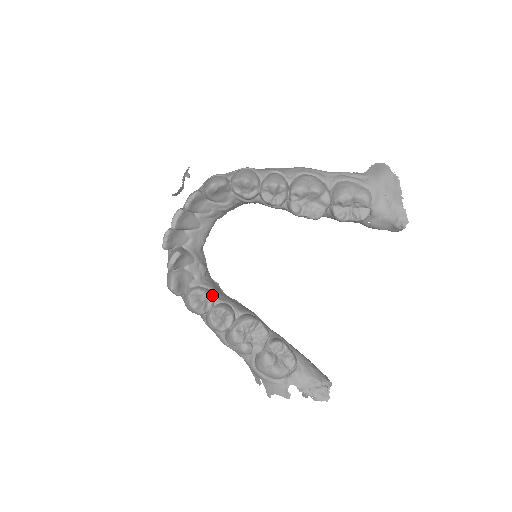
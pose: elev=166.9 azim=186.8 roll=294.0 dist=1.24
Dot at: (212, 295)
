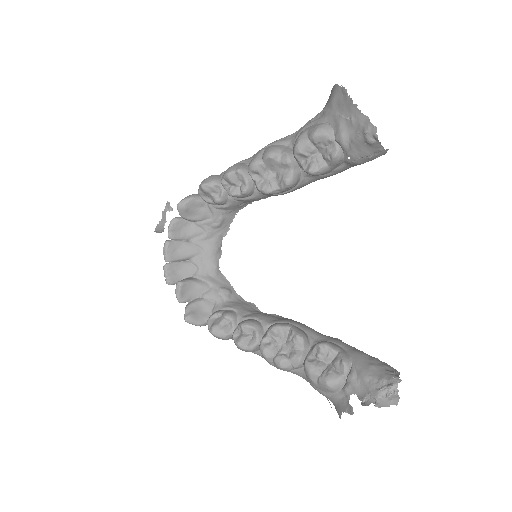
Dot at: (231, 314)
